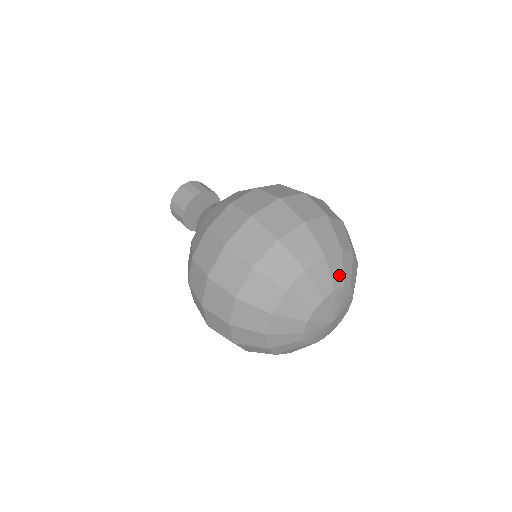
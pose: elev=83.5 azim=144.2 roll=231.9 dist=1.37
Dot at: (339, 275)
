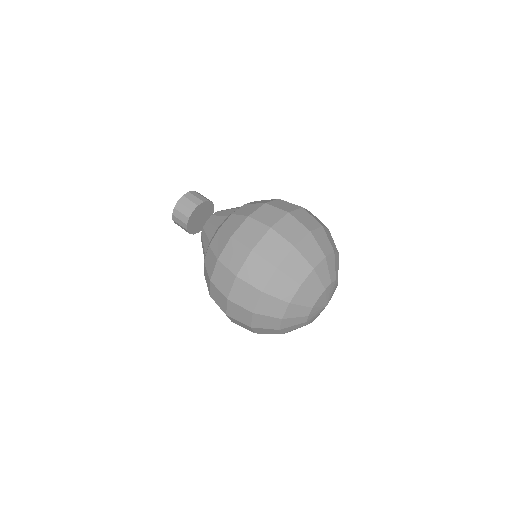
Dot at: (337, 270)
